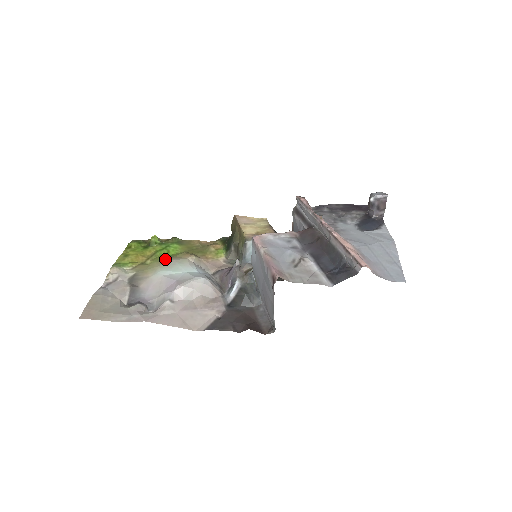
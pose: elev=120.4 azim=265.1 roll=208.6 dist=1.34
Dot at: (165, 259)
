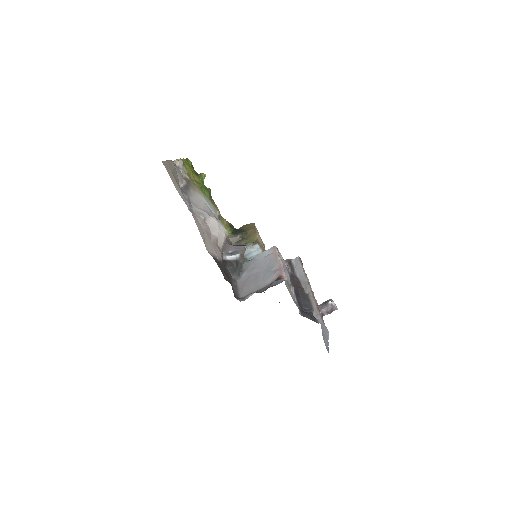
Dot at: occluded
